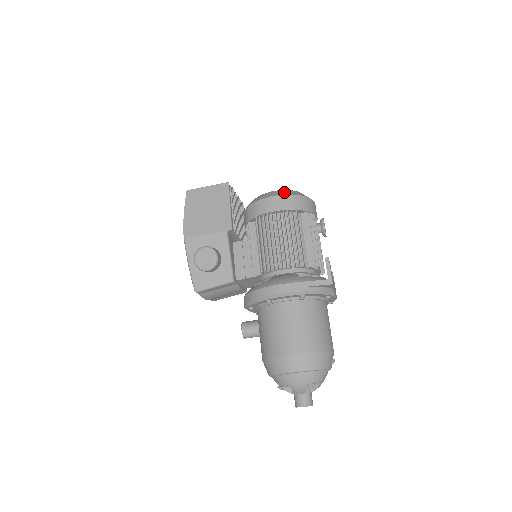
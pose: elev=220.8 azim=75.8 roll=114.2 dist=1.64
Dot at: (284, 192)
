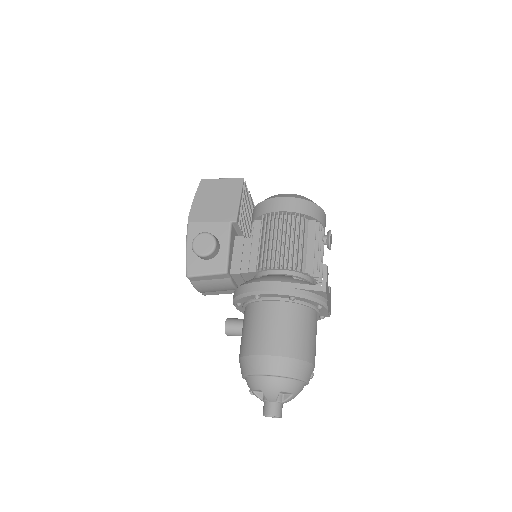
Dot at: (296, 196)
